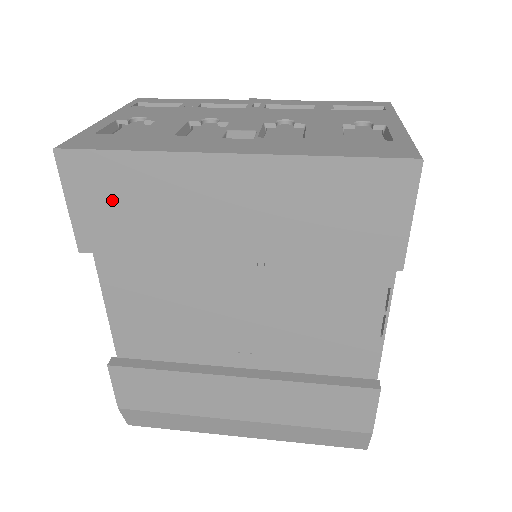
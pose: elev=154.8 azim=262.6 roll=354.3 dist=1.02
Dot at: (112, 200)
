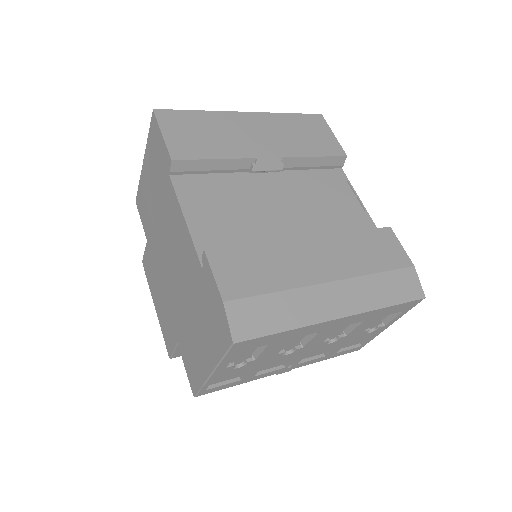
Dot at: (190, 131)
